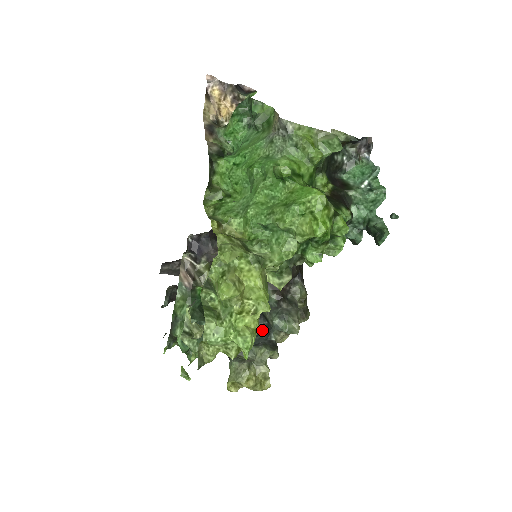
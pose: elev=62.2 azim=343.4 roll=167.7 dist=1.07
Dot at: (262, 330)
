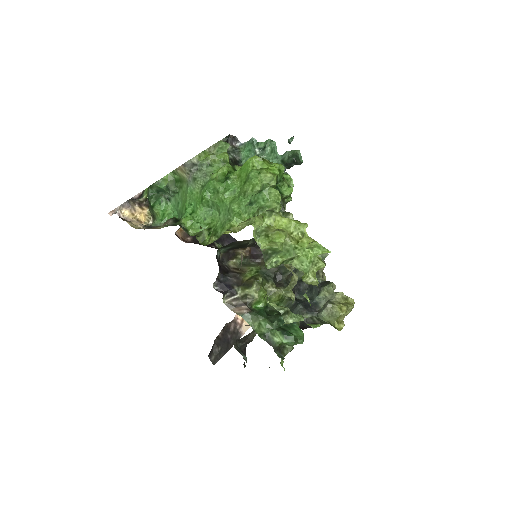
Dot at: (310, 288)
